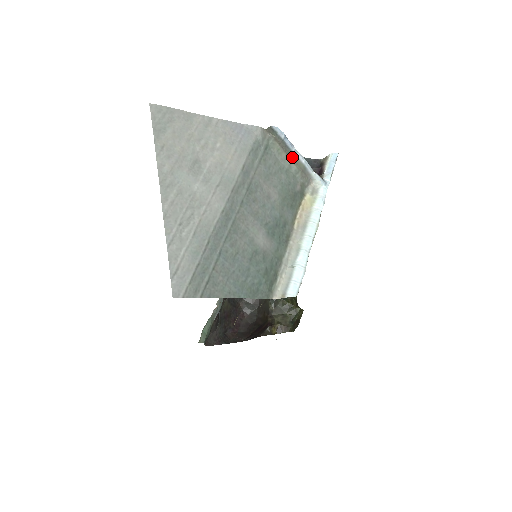
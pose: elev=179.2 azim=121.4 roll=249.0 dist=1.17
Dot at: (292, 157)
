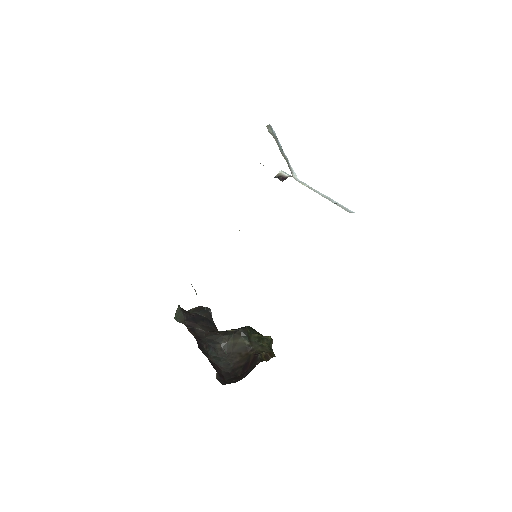
Dot at: (281, 152)
